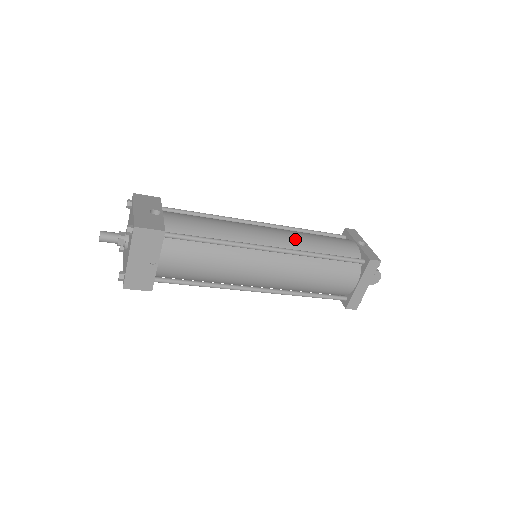
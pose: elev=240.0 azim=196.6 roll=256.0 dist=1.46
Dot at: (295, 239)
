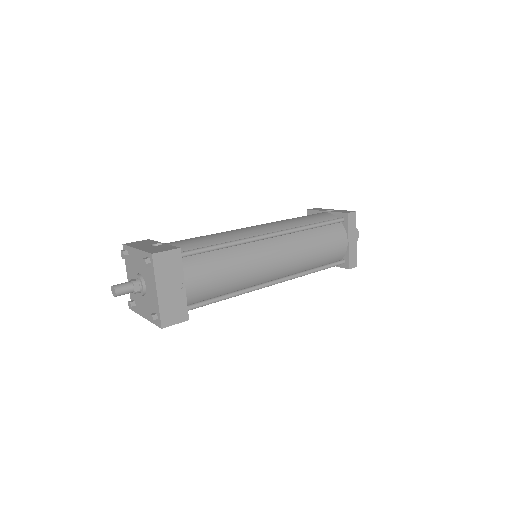
Dot at: (282, 224)
